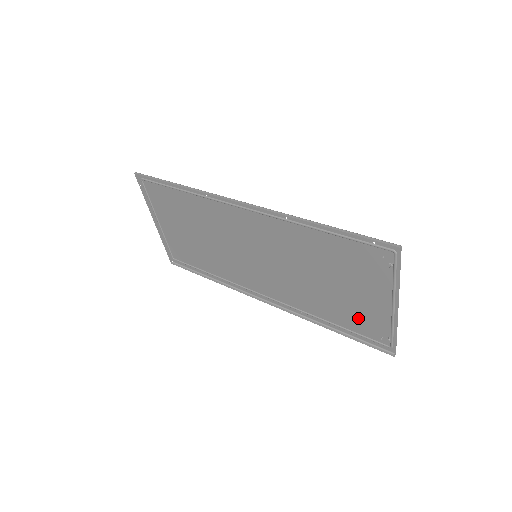
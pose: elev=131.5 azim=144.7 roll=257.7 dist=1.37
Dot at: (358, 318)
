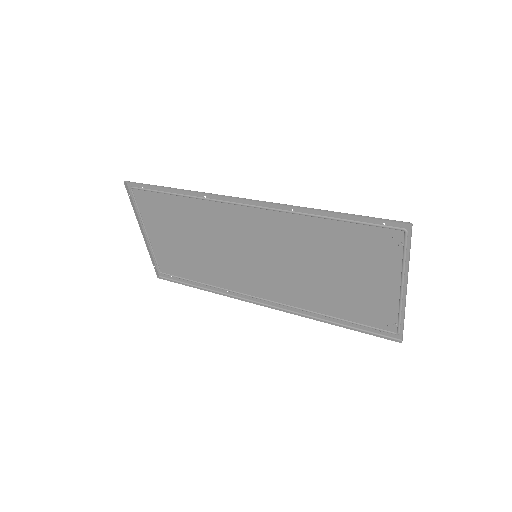
Dot at: (364, 307)
